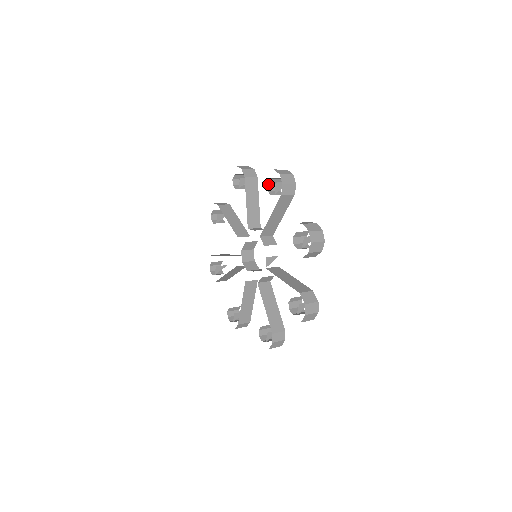
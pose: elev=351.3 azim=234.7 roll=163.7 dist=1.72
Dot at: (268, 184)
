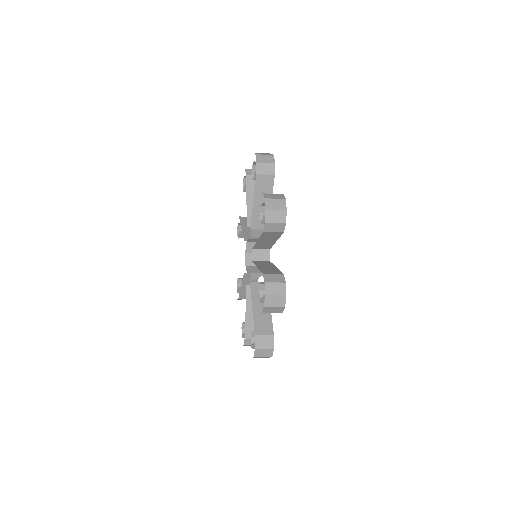
Dot at: (263, 206)
